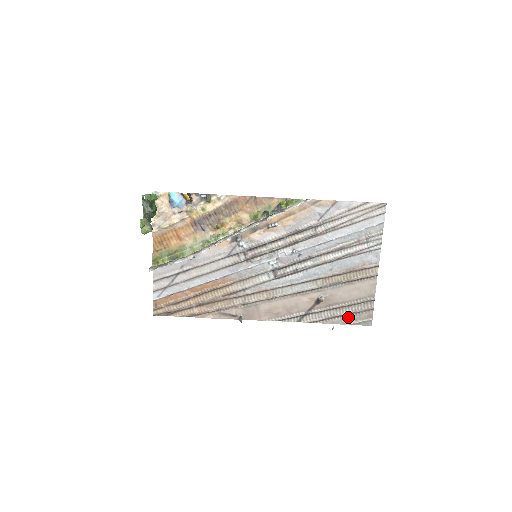
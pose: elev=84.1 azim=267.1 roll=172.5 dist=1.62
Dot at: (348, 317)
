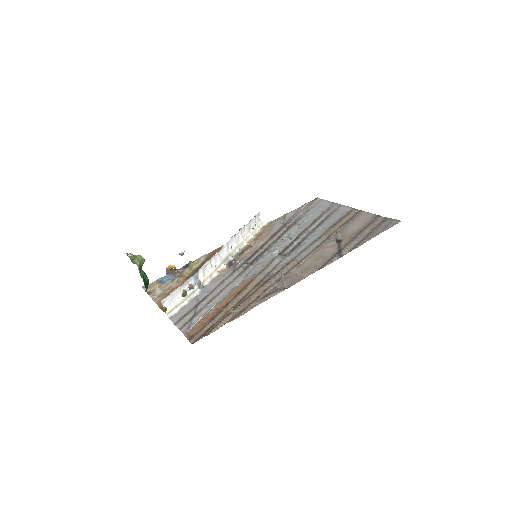
Dot at: (376, 231)
